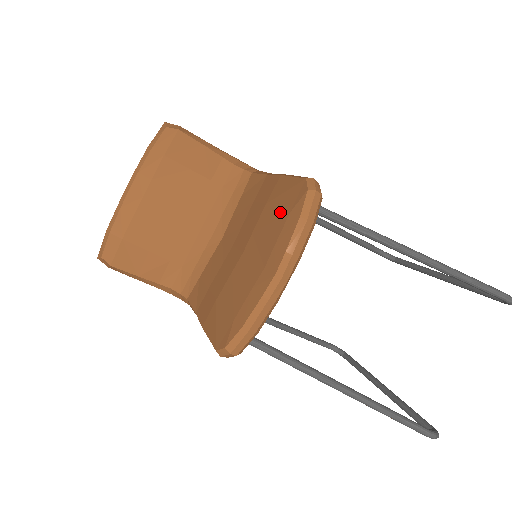
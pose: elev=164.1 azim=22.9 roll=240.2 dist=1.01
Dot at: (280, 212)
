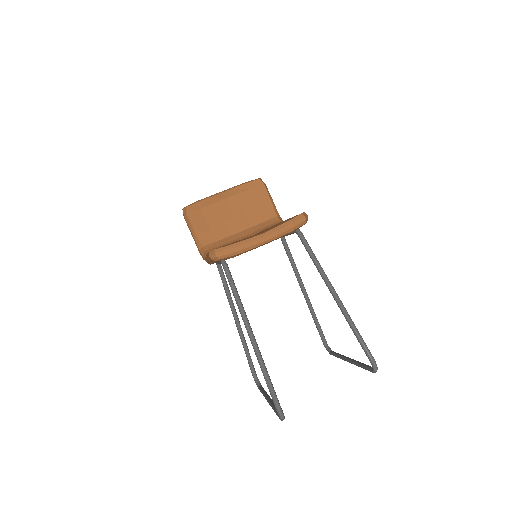
Dot at: (283, 221)
